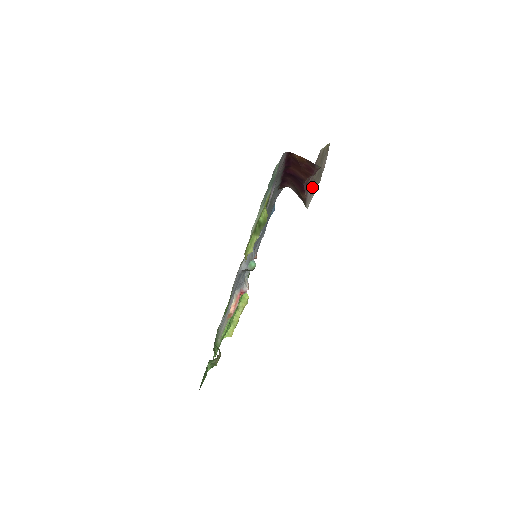
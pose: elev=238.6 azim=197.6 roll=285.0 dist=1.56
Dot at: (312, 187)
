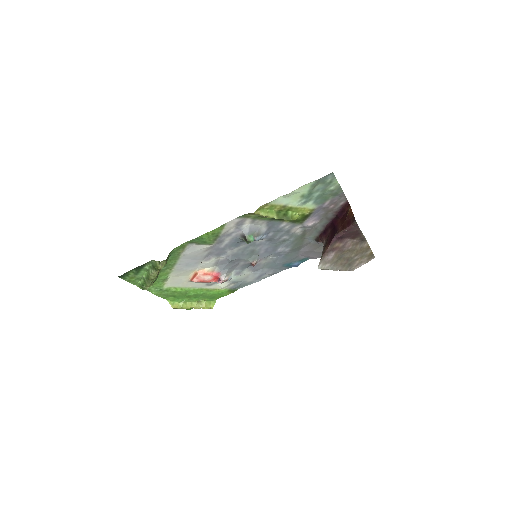
Dot at: (336, 257)
